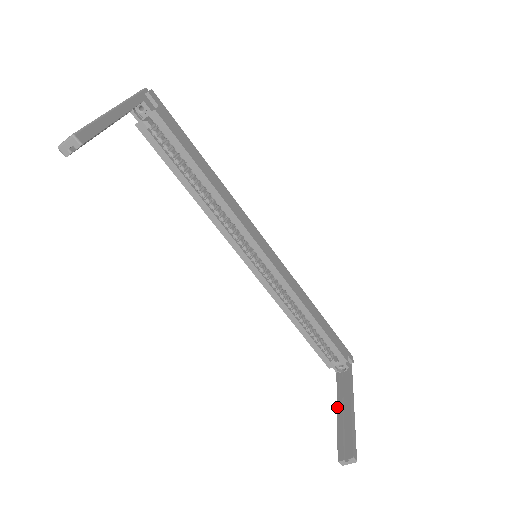
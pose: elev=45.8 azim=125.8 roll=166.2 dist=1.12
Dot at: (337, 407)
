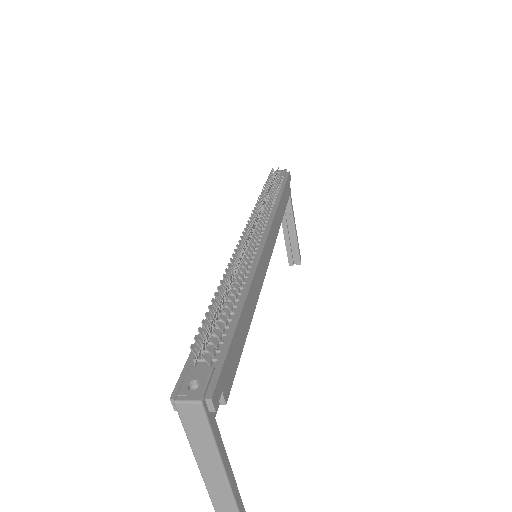
Dot at: (282, 225)
